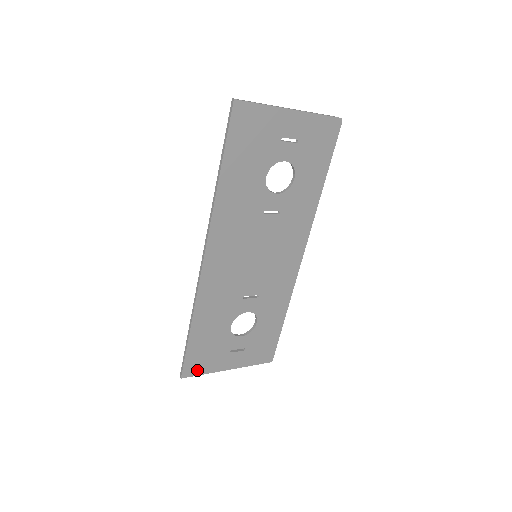
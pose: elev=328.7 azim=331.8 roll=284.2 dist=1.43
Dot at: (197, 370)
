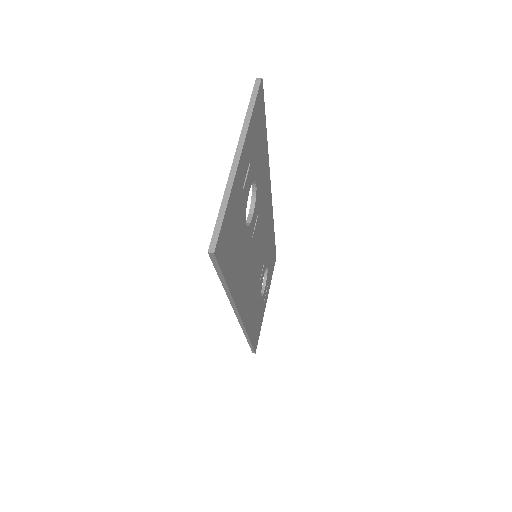
Dot at: (258, 337)
